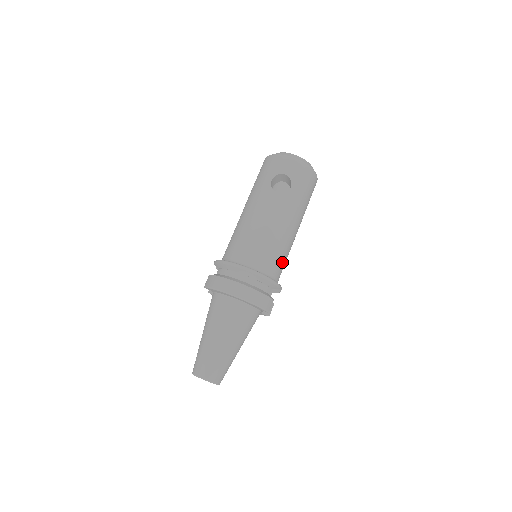
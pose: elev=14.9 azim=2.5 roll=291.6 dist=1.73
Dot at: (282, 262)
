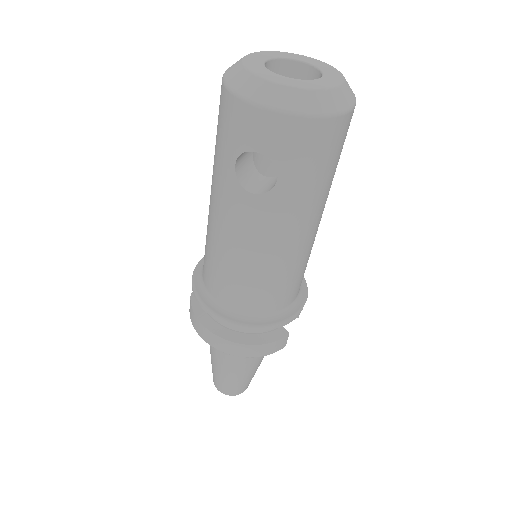
Dot at: (294, 283)
